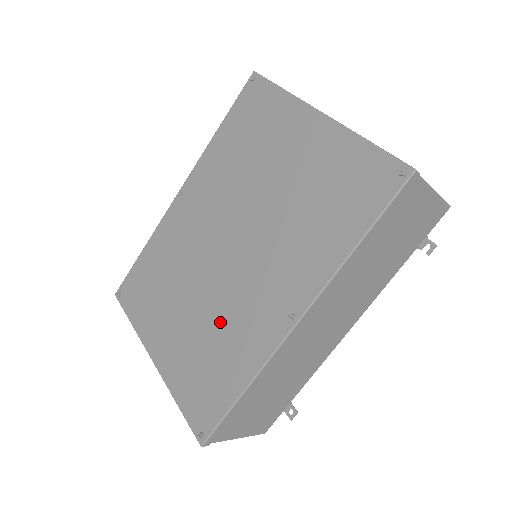
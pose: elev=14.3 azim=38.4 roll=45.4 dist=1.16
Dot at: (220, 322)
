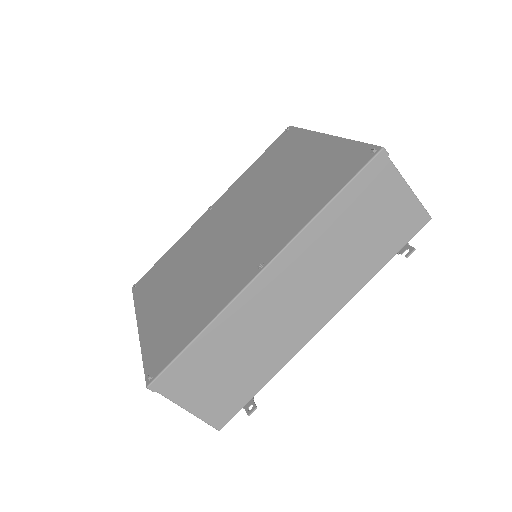
Dot at: (203, 284)
